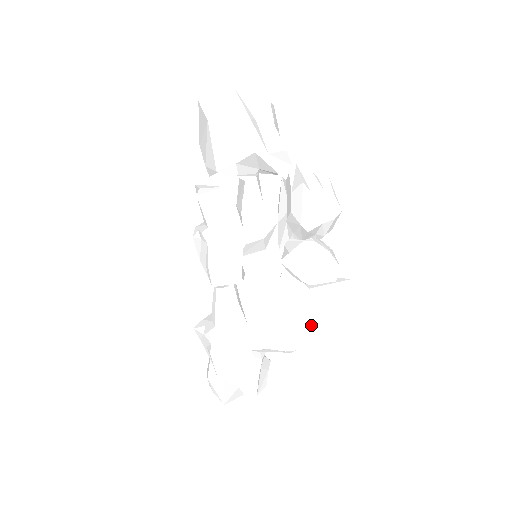
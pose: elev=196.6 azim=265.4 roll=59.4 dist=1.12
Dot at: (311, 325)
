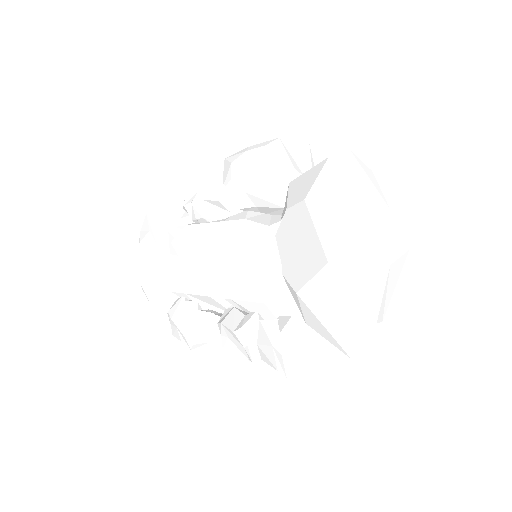
Dot at: occluded
